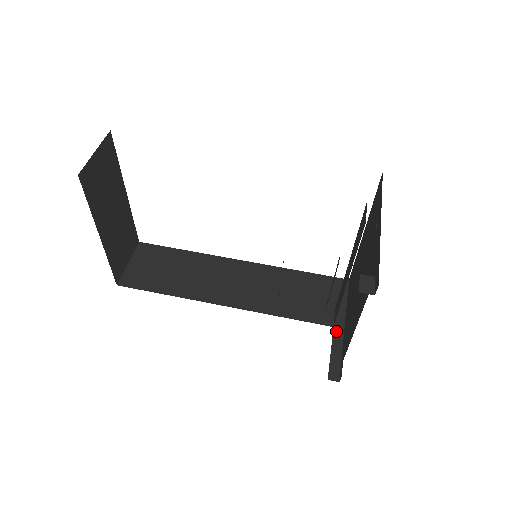
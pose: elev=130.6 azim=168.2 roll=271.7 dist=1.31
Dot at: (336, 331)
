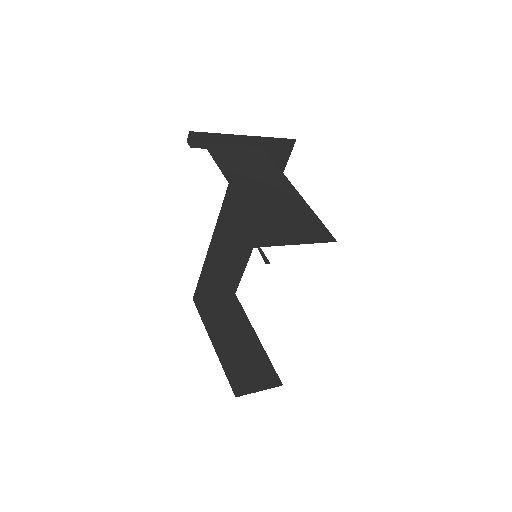
Dot at: (310, 241)
